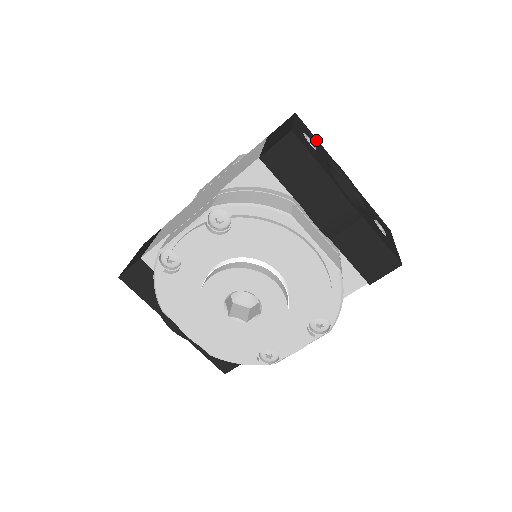
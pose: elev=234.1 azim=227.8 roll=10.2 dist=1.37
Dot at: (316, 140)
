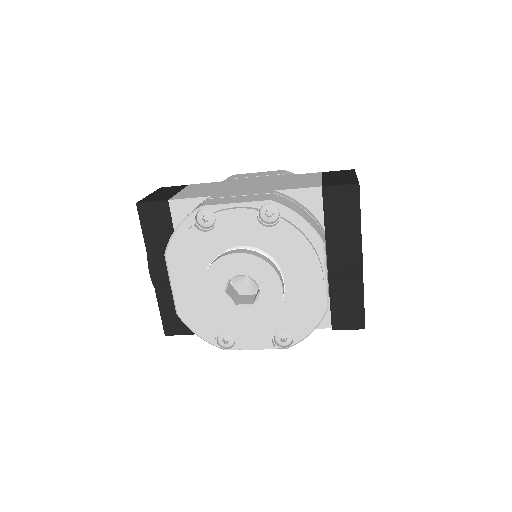
Dot at: occluded
